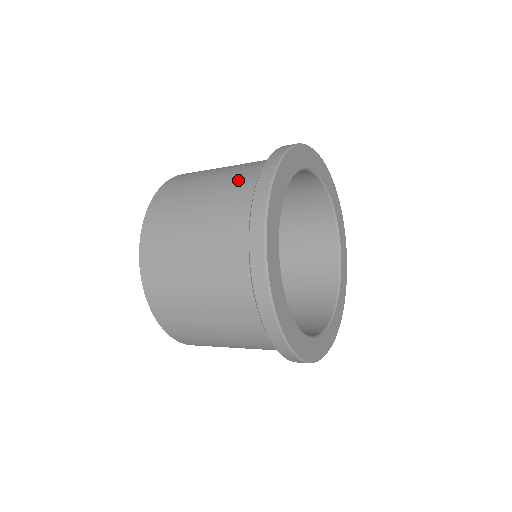
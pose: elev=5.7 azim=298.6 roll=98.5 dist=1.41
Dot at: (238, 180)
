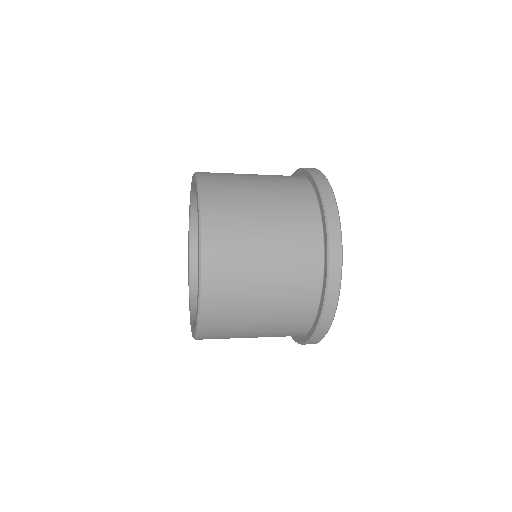
Dot at: (295, 215)
